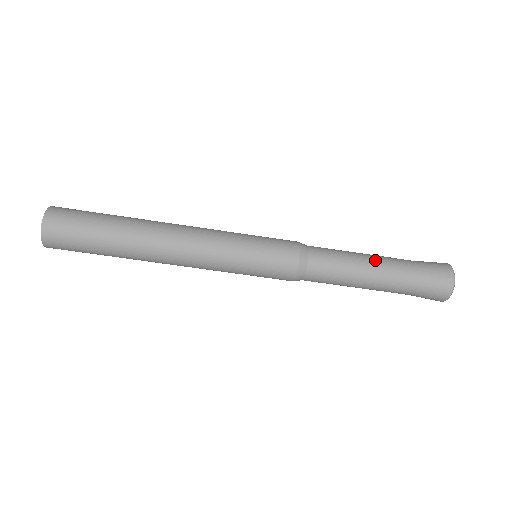
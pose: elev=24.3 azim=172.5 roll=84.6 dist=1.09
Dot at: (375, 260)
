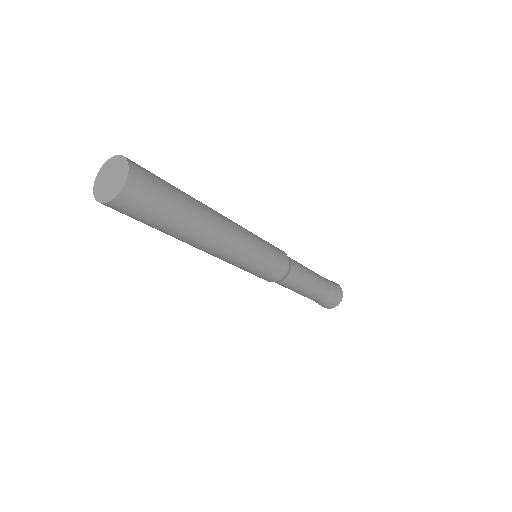
Dot at: (317, 283)
